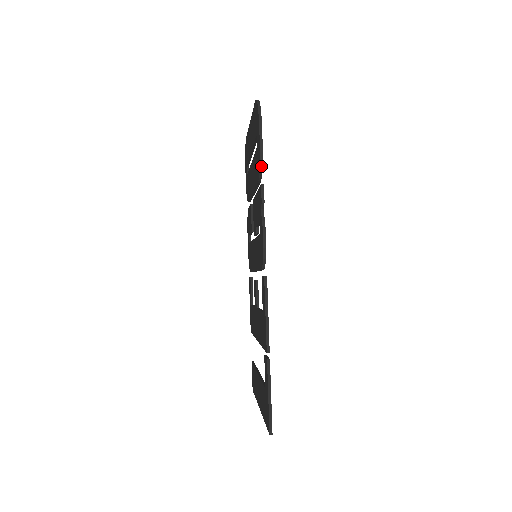
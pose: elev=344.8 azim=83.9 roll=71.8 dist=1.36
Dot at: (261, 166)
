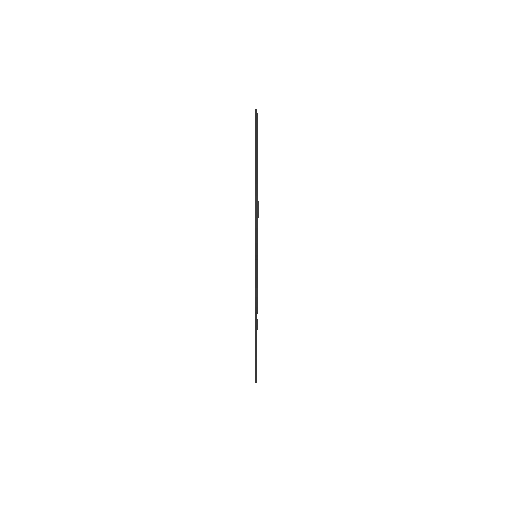
Dot at: occluded
